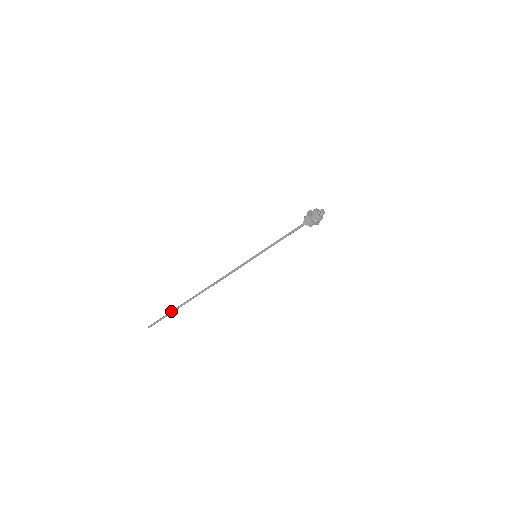
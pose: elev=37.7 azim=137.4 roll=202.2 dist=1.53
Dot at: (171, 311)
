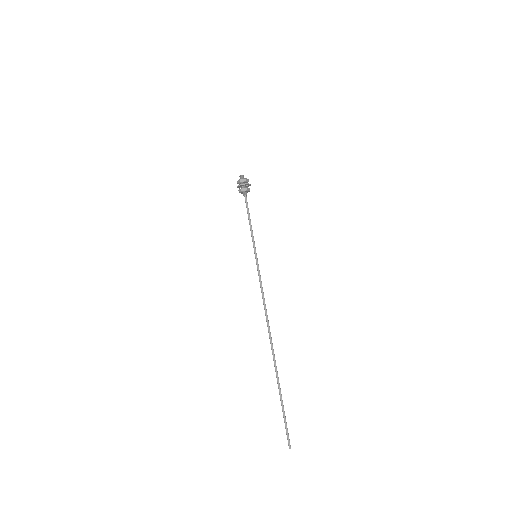
Dot at: (280, 396)
